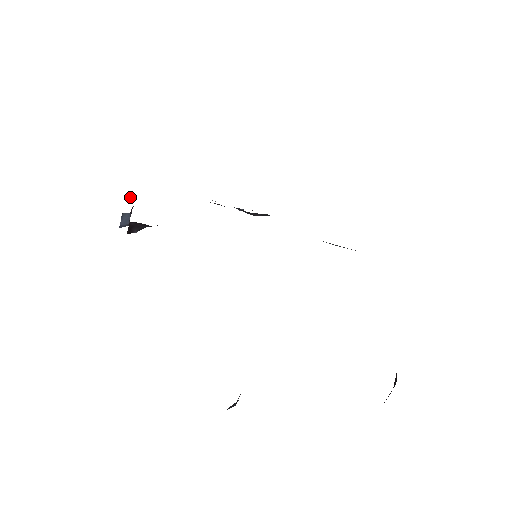
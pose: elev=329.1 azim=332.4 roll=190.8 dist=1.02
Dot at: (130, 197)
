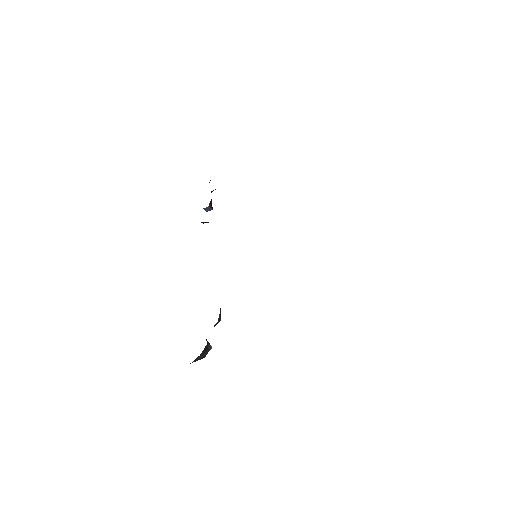
Dot at: (211, 191)
